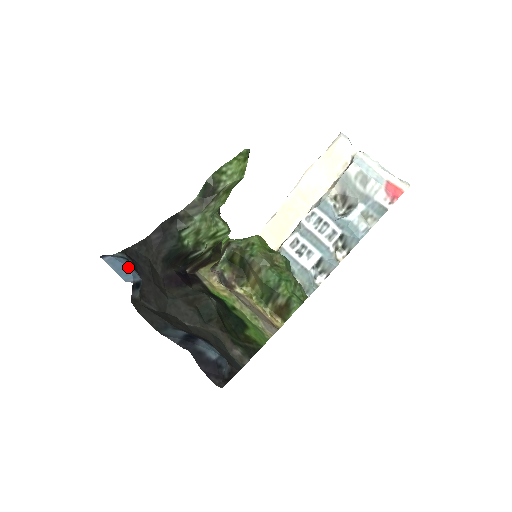
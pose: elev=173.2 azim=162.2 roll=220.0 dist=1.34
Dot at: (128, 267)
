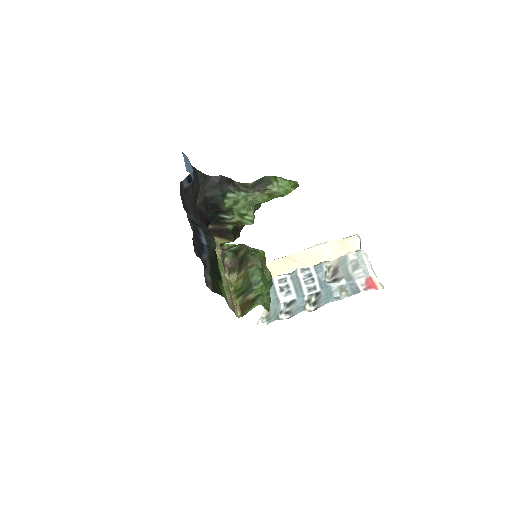
Dot at: (192, 169)
